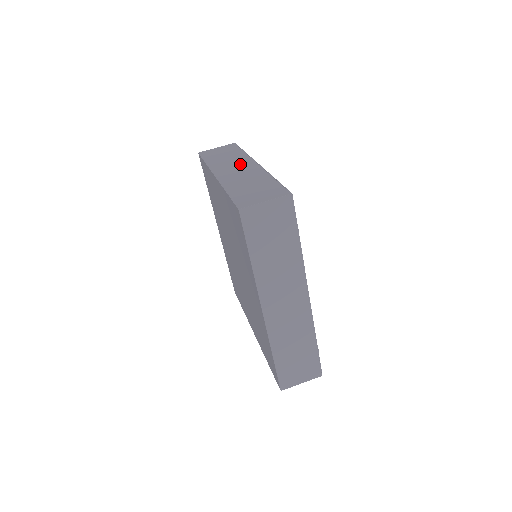
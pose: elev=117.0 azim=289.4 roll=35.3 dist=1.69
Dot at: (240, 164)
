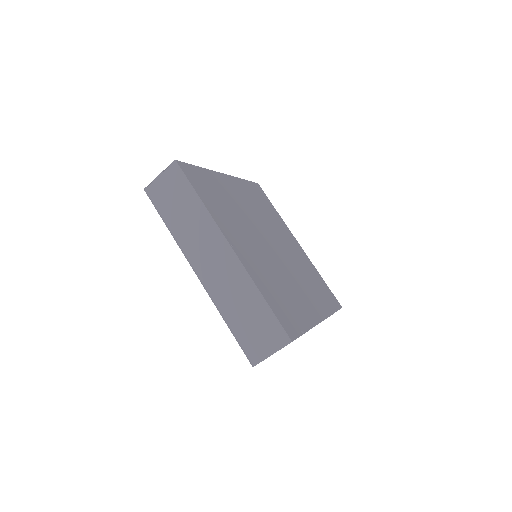
Dot at: (211, 246)
